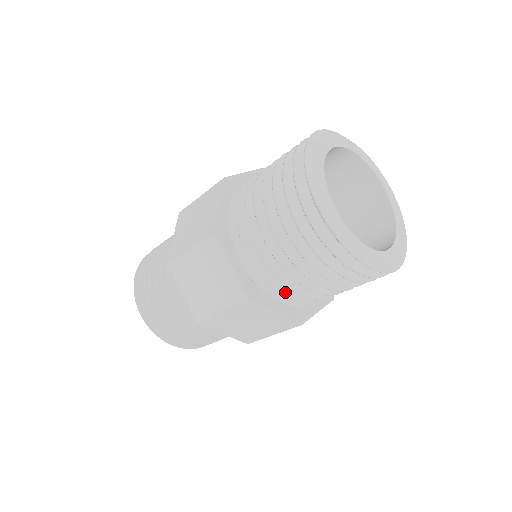
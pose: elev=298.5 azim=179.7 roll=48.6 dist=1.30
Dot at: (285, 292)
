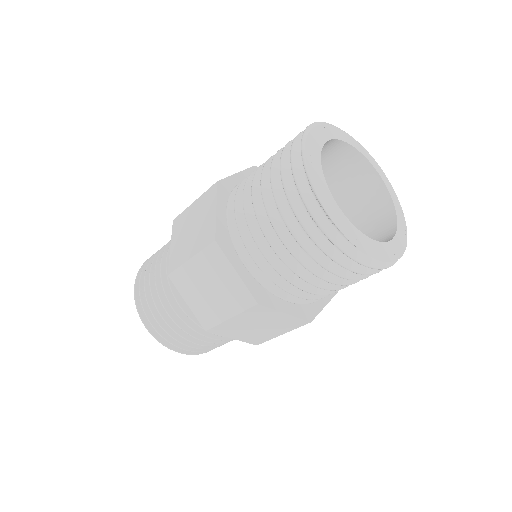
Dot at: (252, 252)
